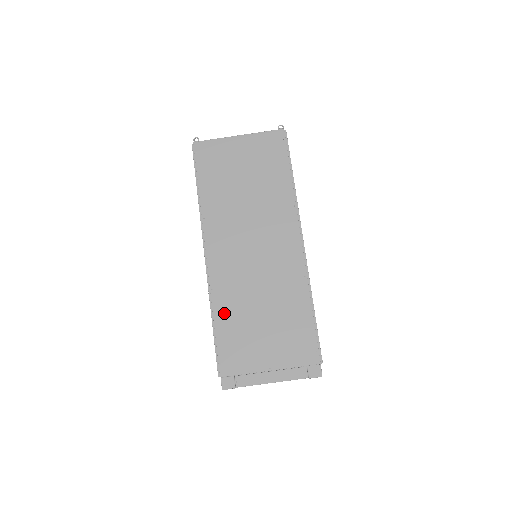
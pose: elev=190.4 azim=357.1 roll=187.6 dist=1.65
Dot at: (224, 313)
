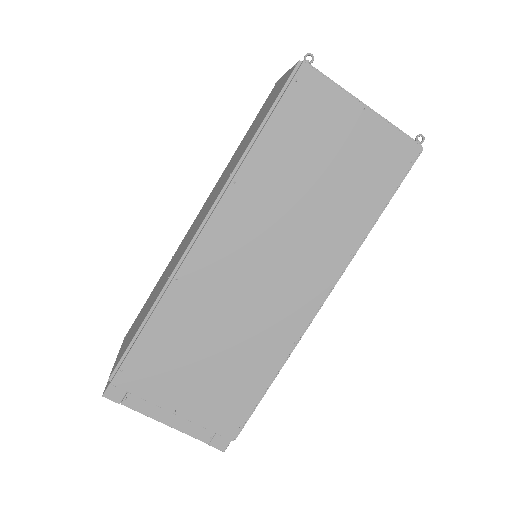
Dot at: (170, 317)
